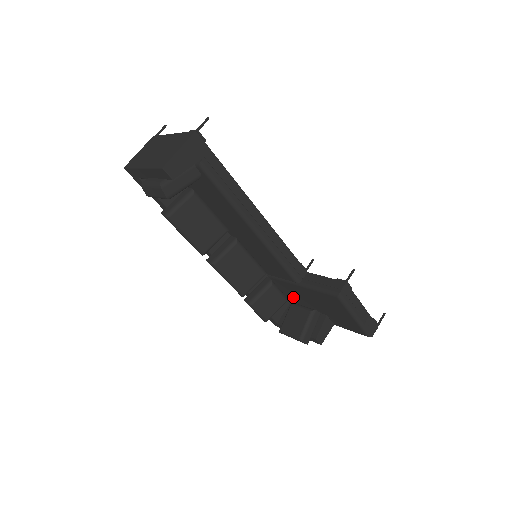
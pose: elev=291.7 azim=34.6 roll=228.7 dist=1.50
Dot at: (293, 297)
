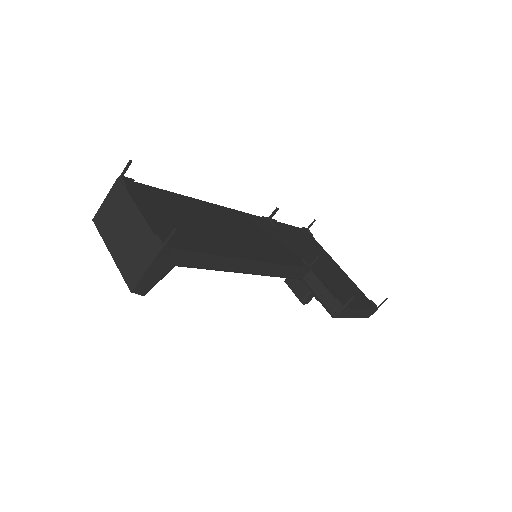
Dot at: occluded
